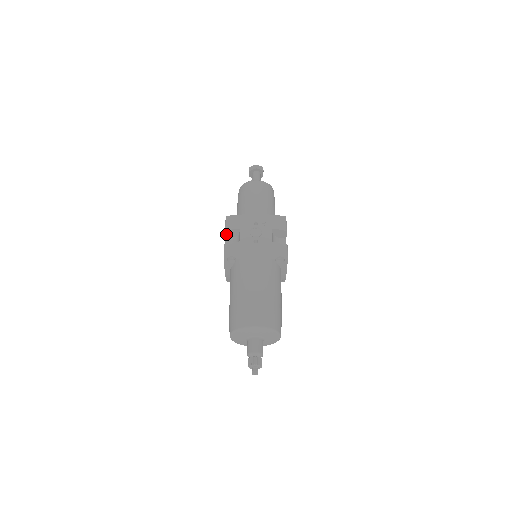
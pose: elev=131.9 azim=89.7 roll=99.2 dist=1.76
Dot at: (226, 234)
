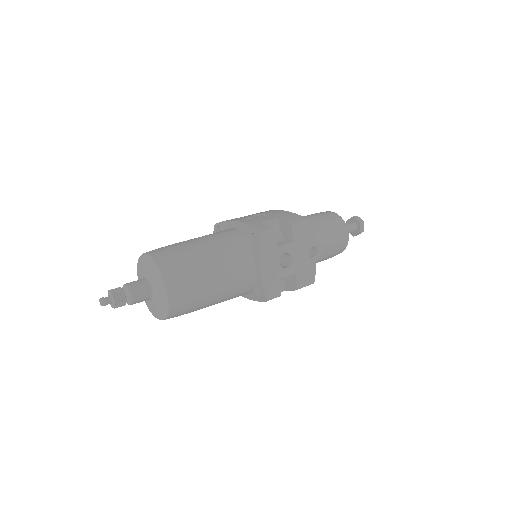
Dot at: occluded
